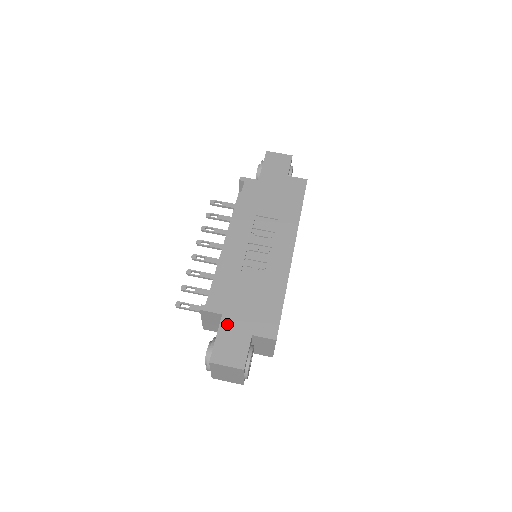
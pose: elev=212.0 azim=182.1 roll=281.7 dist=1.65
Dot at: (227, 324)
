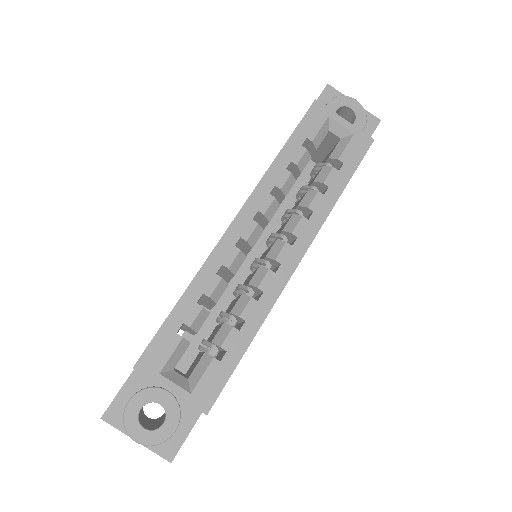
Dot at: occluded
